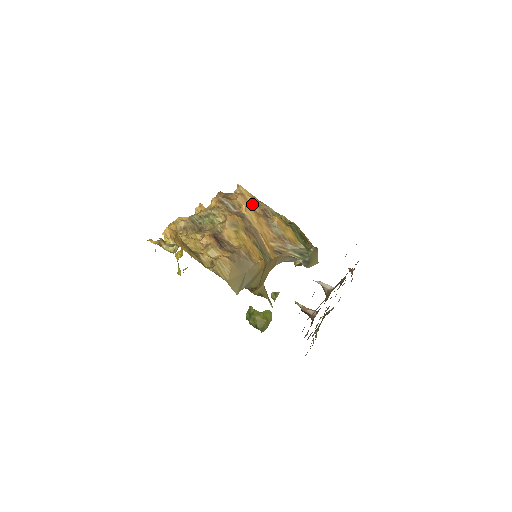
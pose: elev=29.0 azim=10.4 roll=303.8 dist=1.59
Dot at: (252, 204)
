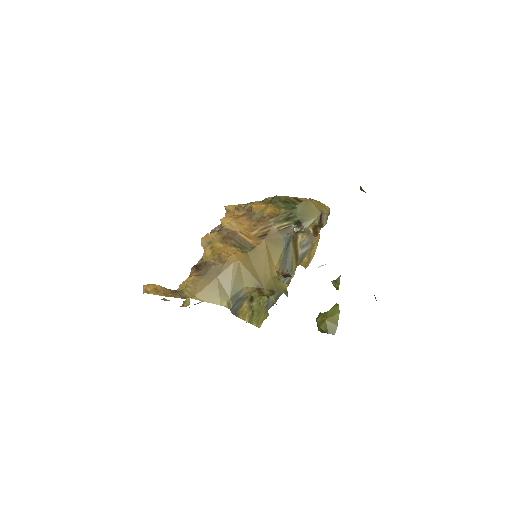
Dot at: (235, 212)
